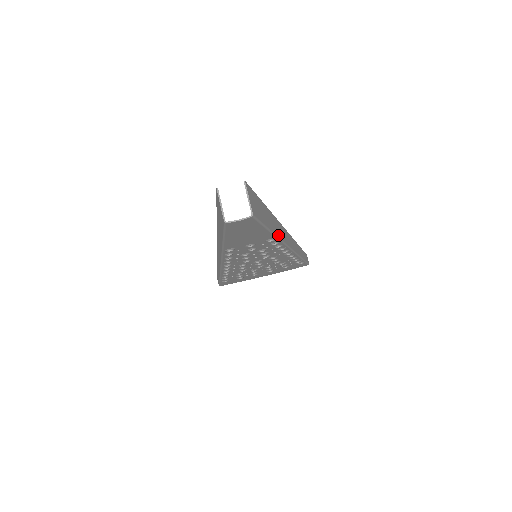
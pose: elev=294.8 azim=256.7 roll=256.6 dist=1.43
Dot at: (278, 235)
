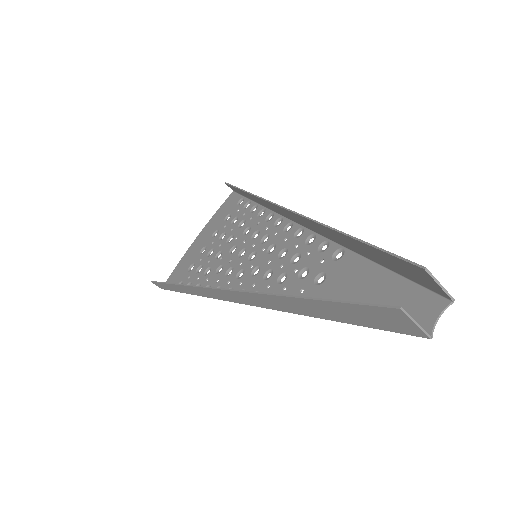
Dot at: (339, 242)
